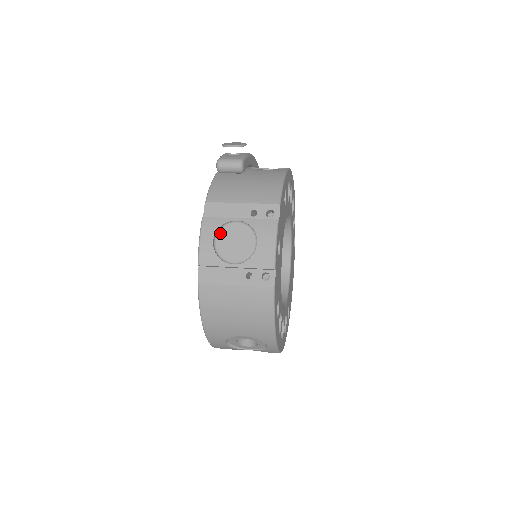
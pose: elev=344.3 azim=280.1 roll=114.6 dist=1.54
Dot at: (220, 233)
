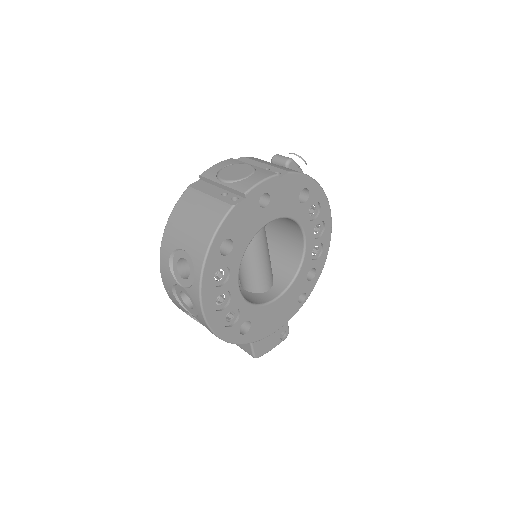
Dot at: (232, 165)
